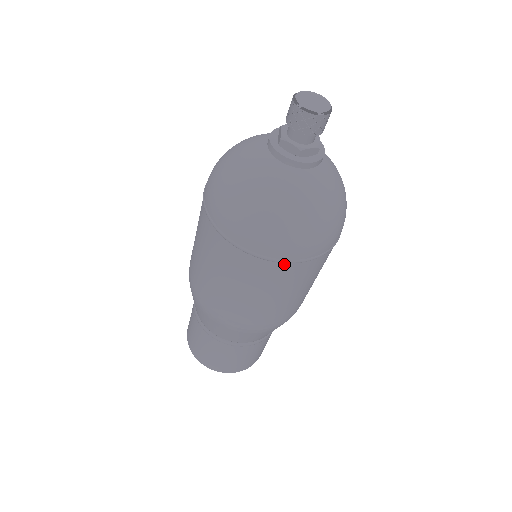
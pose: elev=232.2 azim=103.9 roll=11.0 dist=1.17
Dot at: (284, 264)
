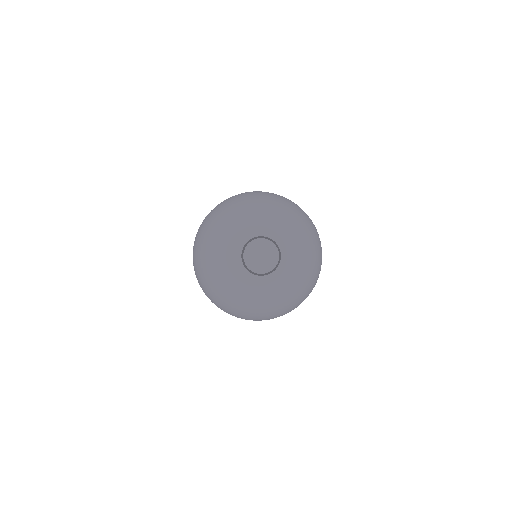
Dot at: occluded
